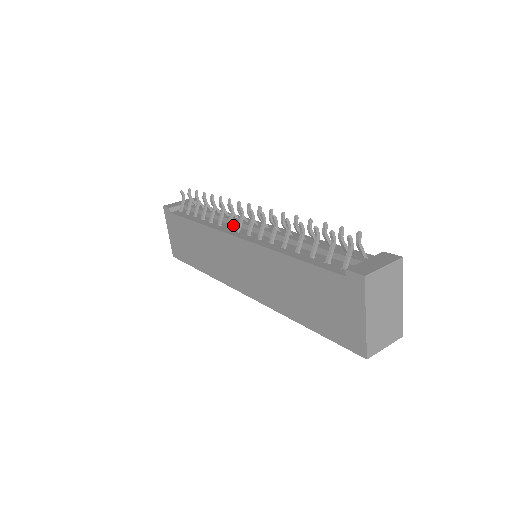
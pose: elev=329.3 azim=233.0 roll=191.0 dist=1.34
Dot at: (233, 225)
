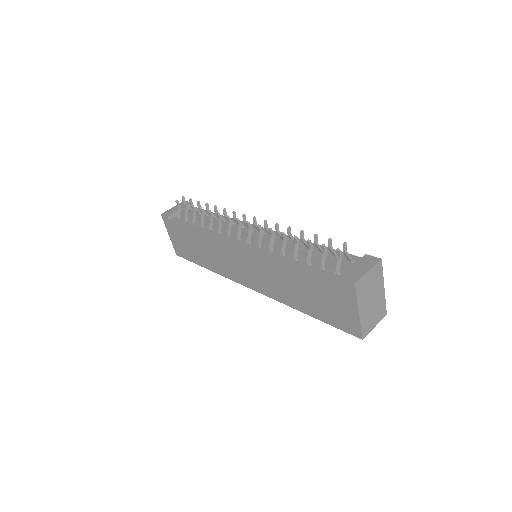
Dot at: (232, 232)
